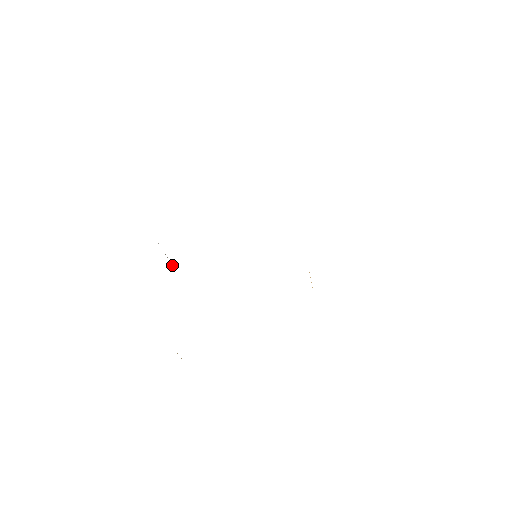
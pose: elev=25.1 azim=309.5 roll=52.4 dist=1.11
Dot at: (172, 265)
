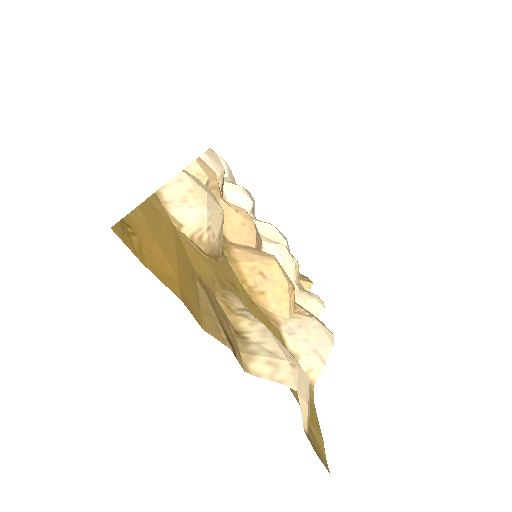
Dot at: occluded
